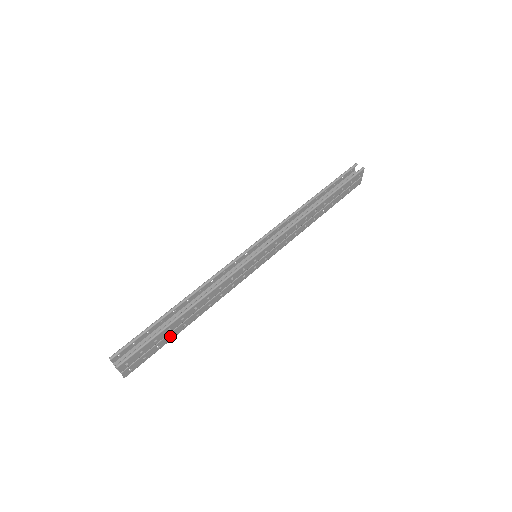
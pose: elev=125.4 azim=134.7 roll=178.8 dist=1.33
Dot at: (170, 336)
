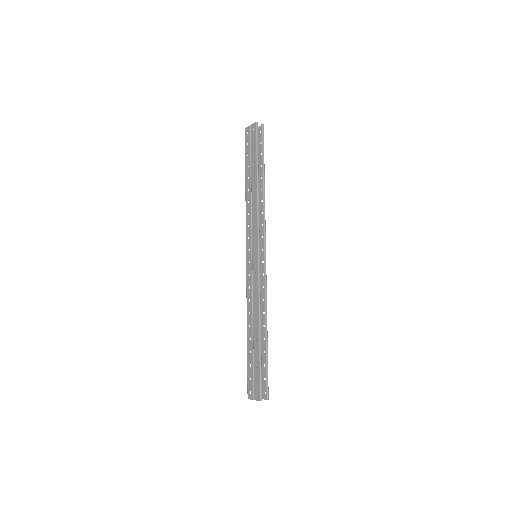
Dot at: occluded
